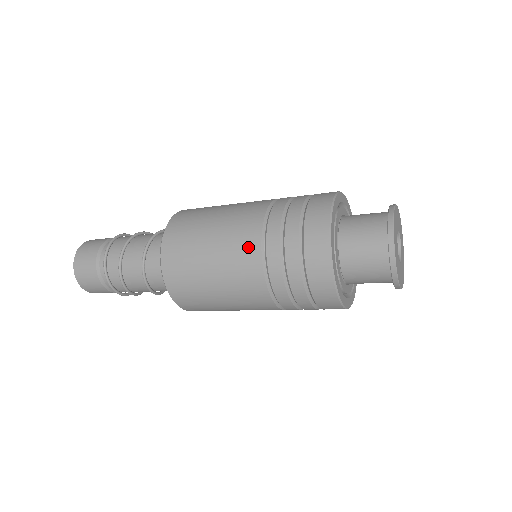
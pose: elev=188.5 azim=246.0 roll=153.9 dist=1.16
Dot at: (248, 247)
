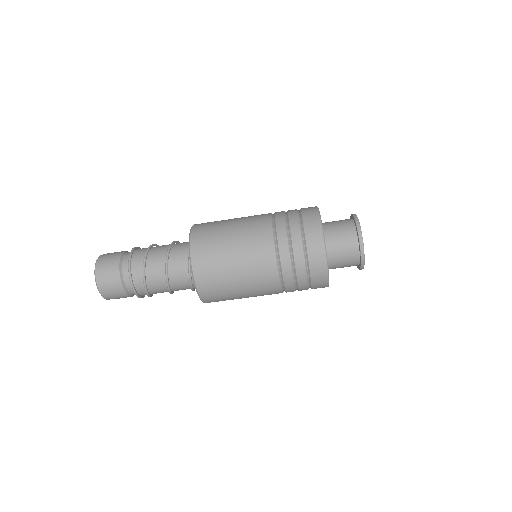
Dot at: (263, 231)
